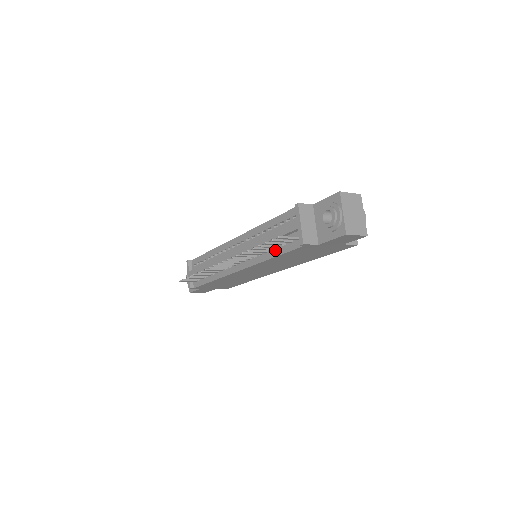
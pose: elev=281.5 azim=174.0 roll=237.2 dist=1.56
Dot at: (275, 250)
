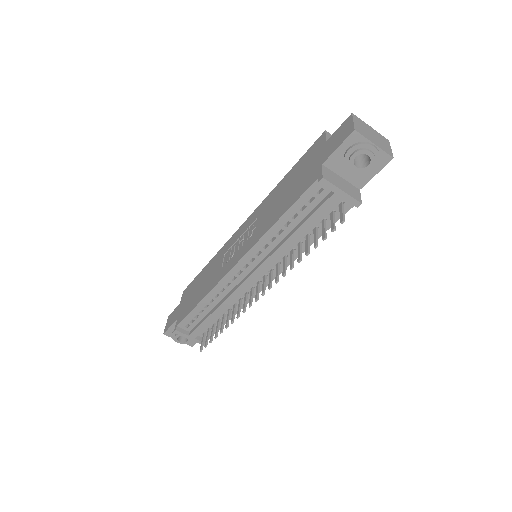
Dot at: occluded
